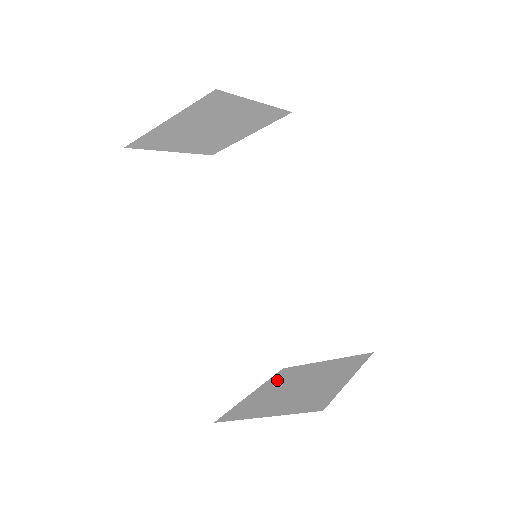
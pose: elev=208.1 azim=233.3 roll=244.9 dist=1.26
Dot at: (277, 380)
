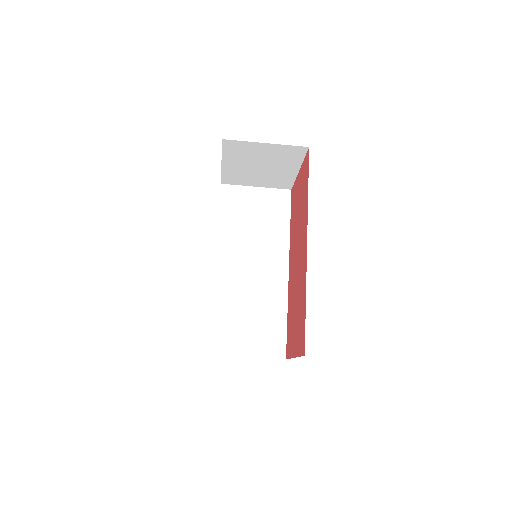
Dot at: occluded
